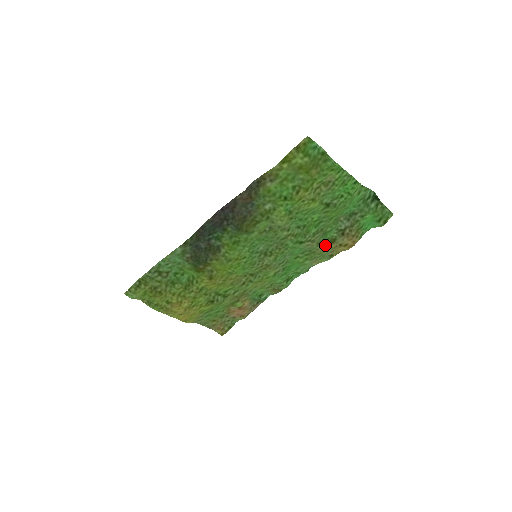
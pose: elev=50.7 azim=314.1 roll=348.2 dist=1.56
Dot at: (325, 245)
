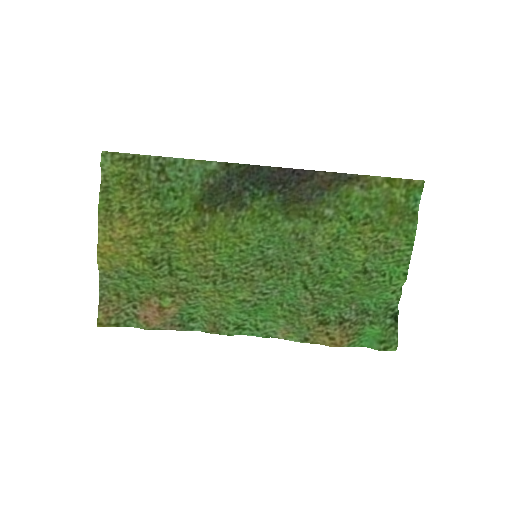
Dot at: (316, 318)
